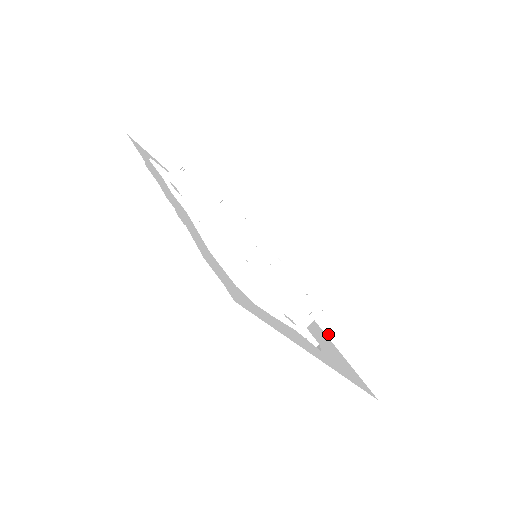
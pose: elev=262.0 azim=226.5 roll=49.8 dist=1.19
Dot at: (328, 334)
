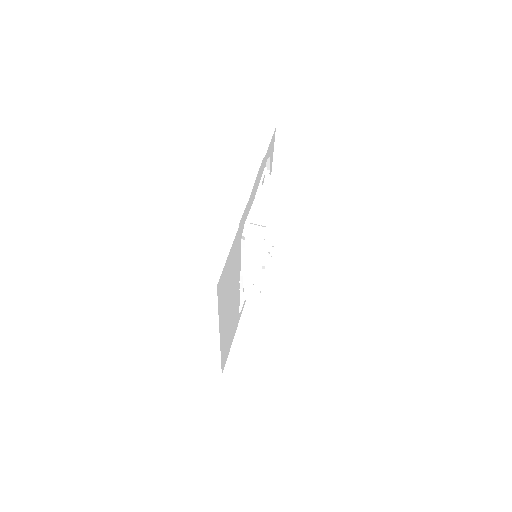
Dot at: occluded
